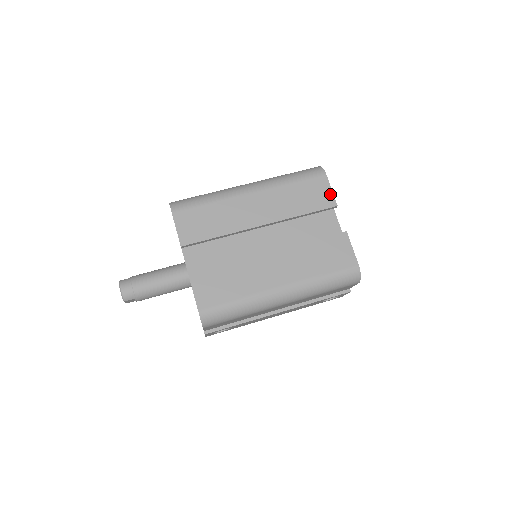
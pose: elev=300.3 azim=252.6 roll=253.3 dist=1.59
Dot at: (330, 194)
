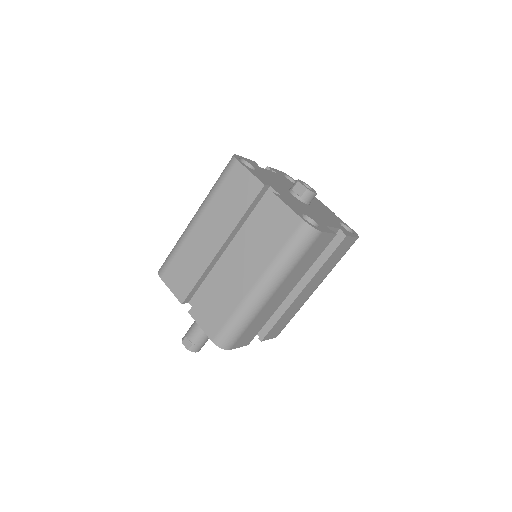
Dot at: (329, 236)
